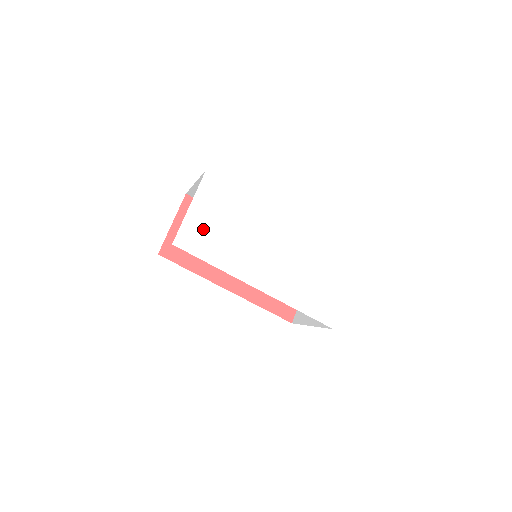
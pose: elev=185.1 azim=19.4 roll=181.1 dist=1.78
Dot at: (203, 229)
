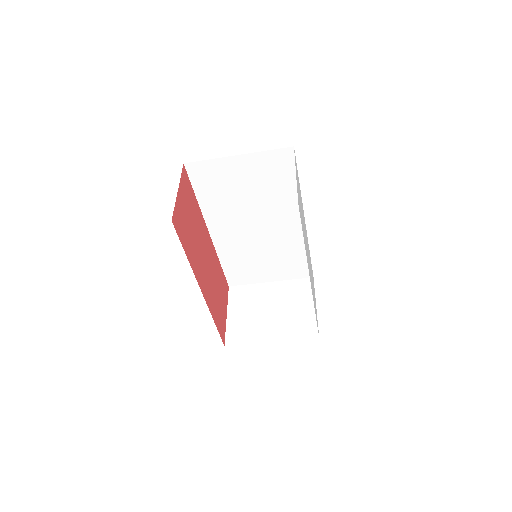
Dot at: occluded
